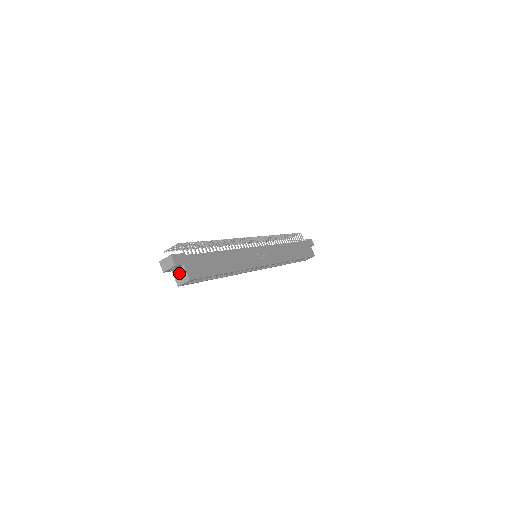
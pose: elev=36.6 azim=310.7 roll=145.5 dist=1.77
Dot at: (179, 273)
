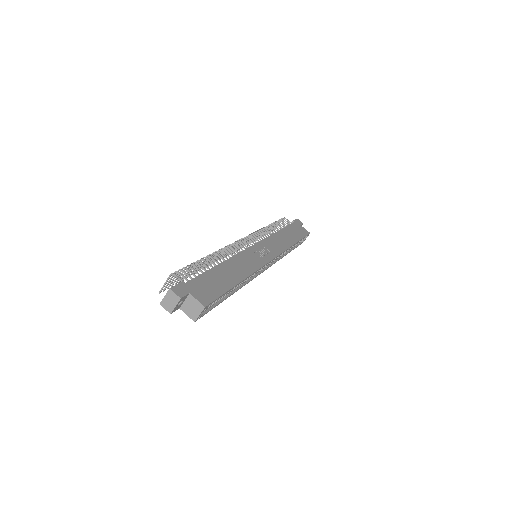
Dot at: (188, 306)
